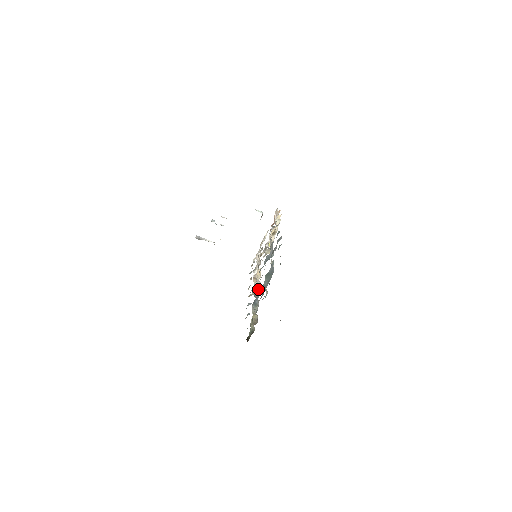
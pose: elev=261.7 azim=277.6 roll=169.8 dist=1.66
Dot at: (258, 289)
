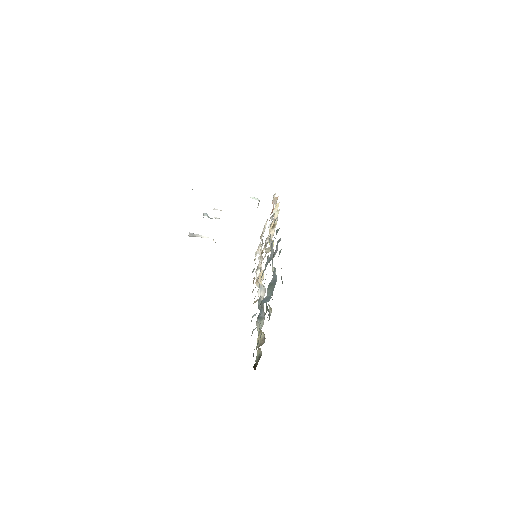
Dot at: (261, 302)
